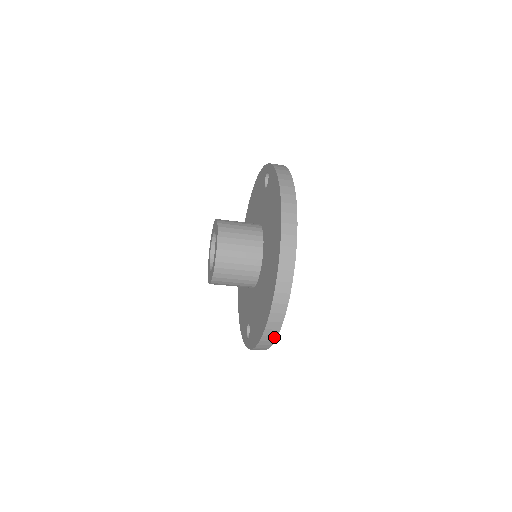
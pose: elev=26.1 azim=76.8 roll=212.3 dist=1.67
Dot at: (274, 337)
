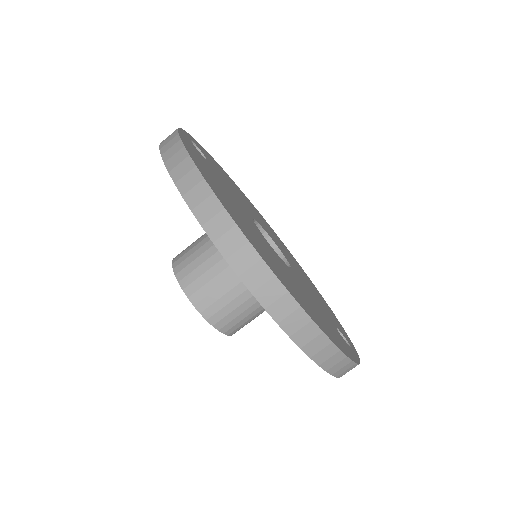
Dot at: (338, 354)
